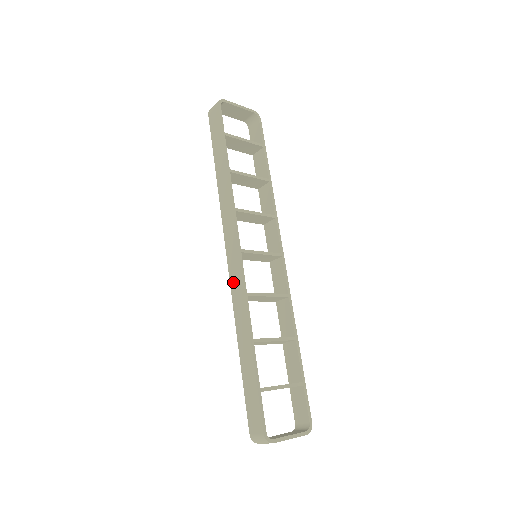
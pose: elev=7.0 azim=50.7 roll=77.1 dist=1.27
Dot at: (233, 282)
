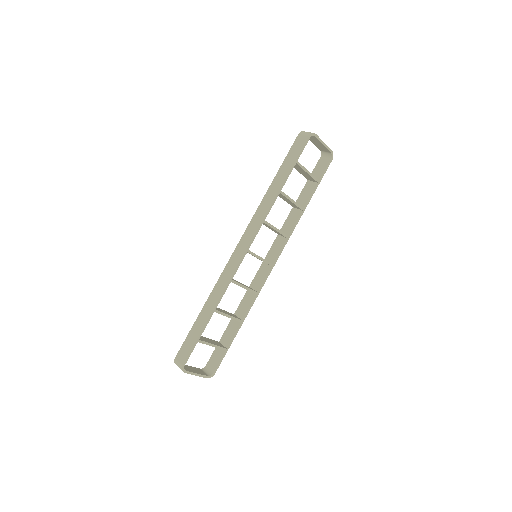
Dot at: (229, 265)
